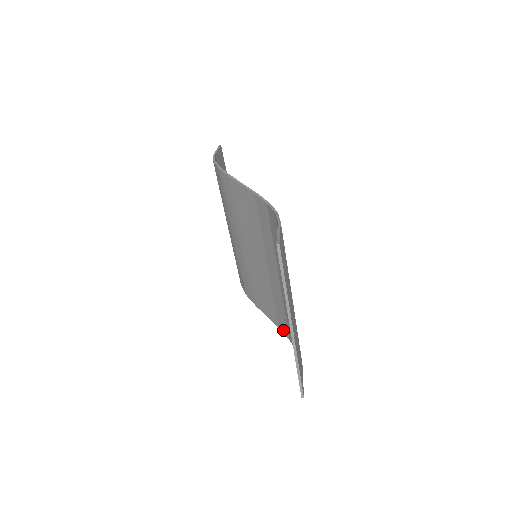
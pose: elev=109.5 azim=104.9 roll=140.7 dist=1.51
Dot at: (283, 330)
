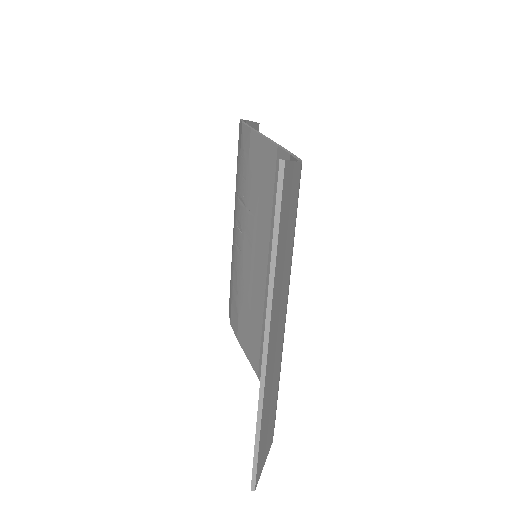
Dot at: occluded
